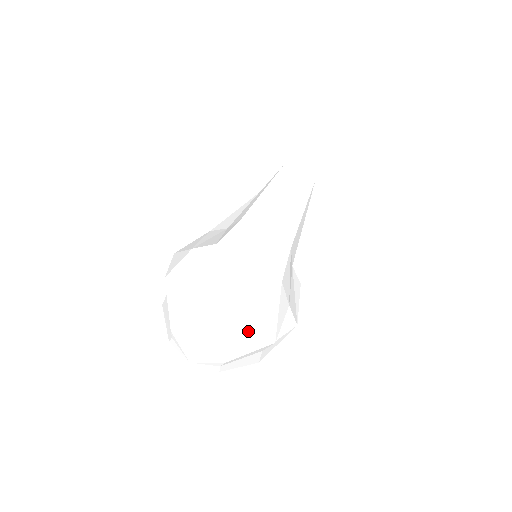
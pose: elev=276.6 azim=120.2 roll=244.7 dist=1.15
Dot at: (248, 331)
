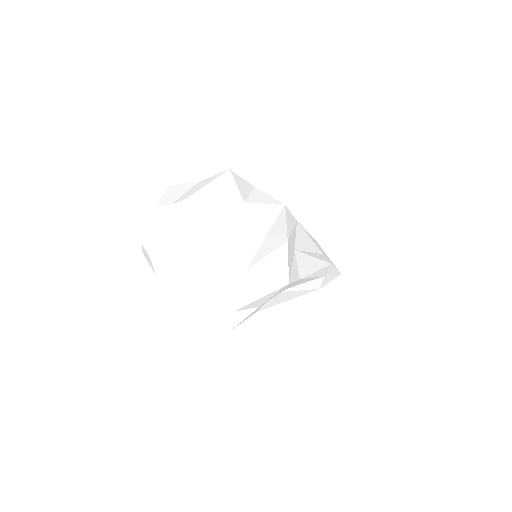
Dot at: (235, 277)
